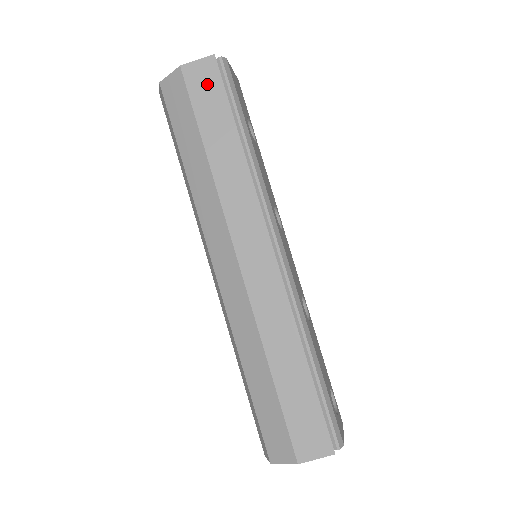
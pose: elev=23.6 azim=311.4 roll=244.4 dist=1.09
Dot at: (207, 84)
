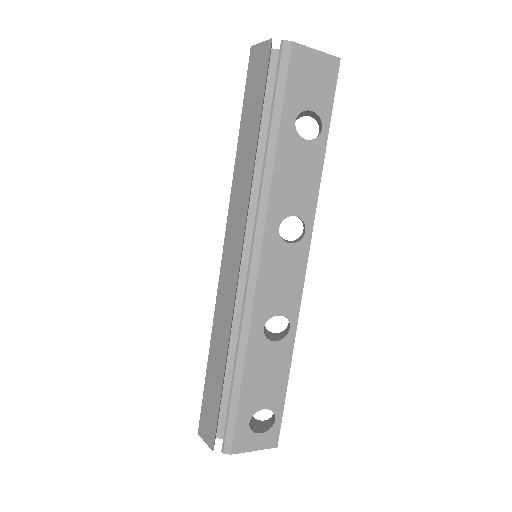
Dot at: (258, 72)
